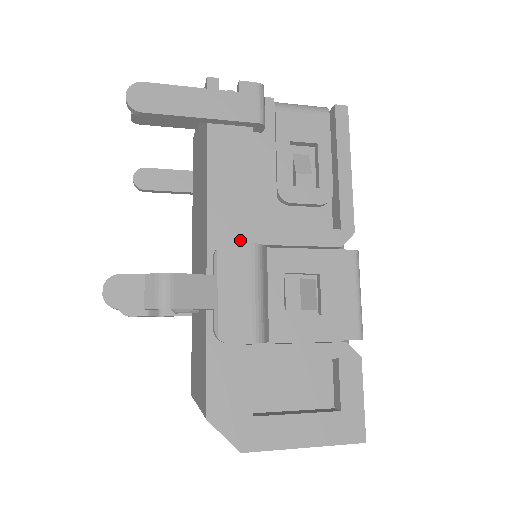
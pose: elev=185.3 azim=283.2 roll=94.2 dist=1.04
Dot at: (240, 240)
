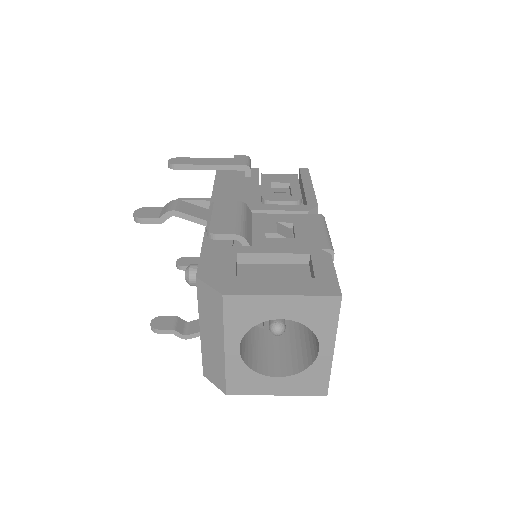
Dot at: occluded
